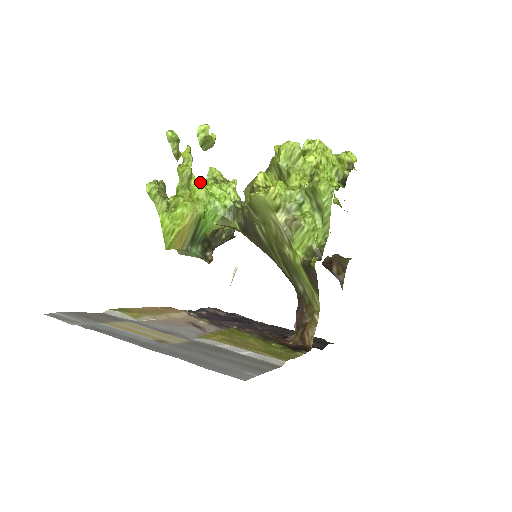
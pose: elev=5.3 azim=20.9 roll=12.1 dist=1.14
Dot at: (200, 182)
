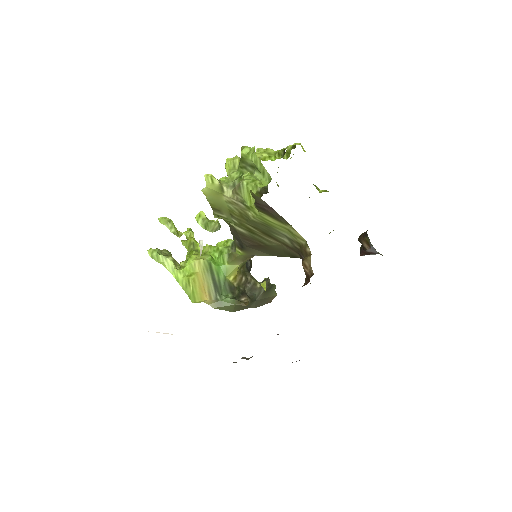
Dot at: occluded
